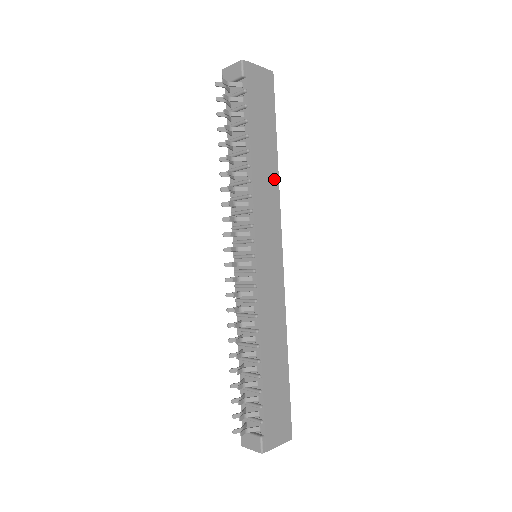
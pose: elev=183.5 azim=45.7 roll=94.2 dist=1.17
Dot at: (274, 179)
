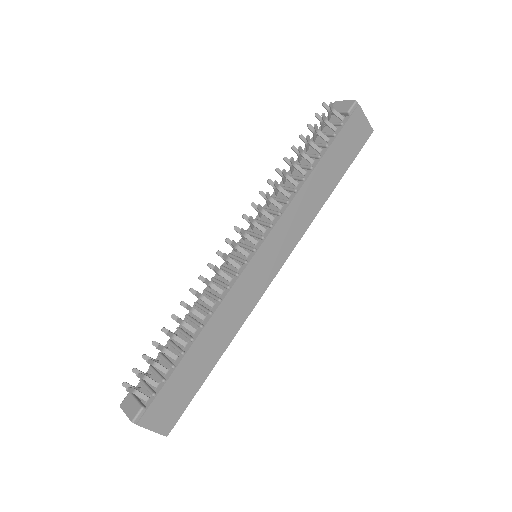
Dot at: (316, 208)
